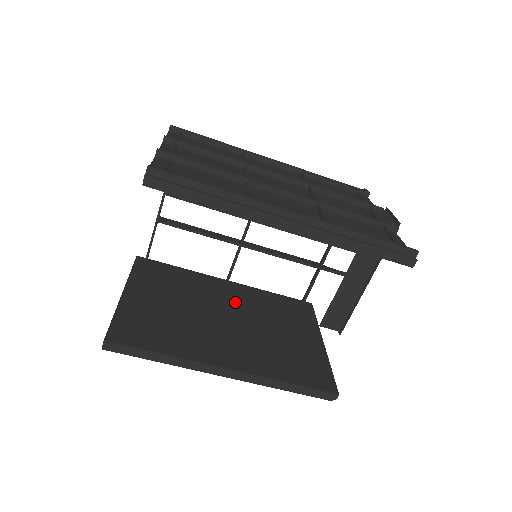
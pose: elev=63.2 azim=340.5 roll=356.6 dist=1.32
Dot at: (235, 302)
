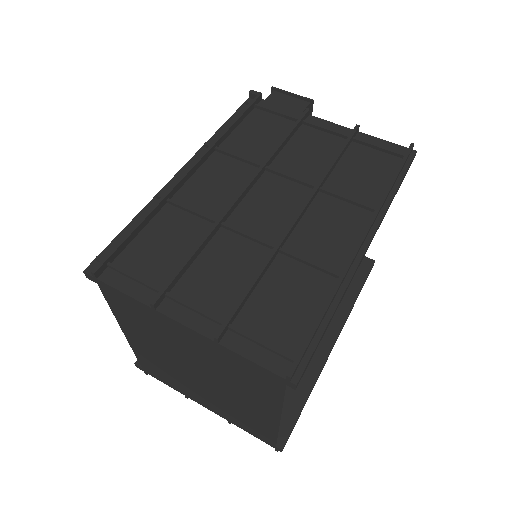
Dot at: occluded
